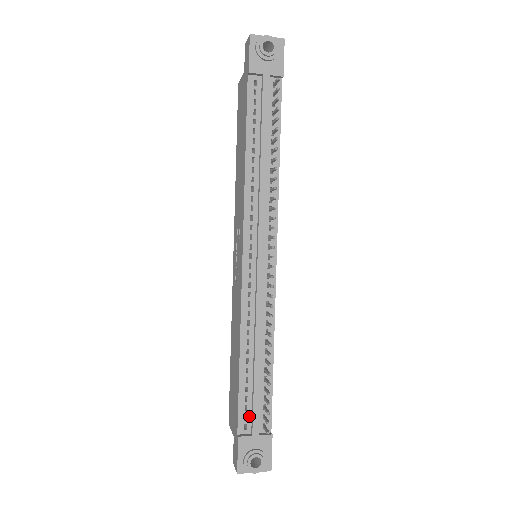
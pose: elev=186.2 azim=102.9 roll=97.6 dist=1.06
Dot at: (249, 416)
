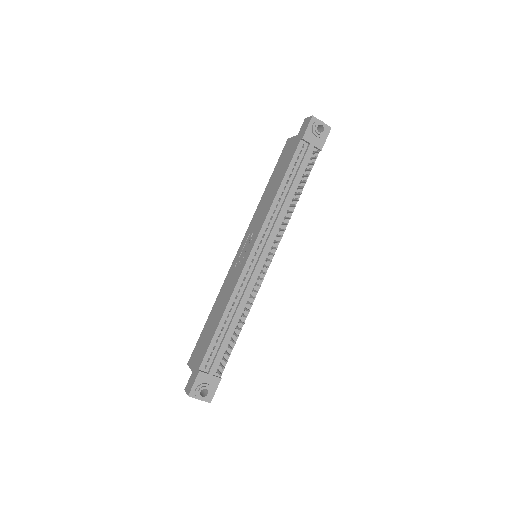
Dot at: (211, 360)
